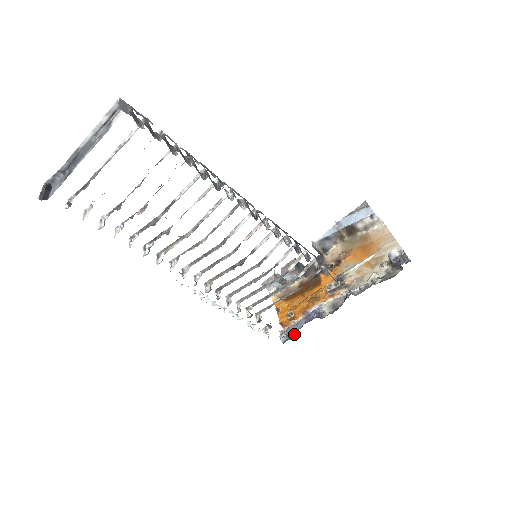
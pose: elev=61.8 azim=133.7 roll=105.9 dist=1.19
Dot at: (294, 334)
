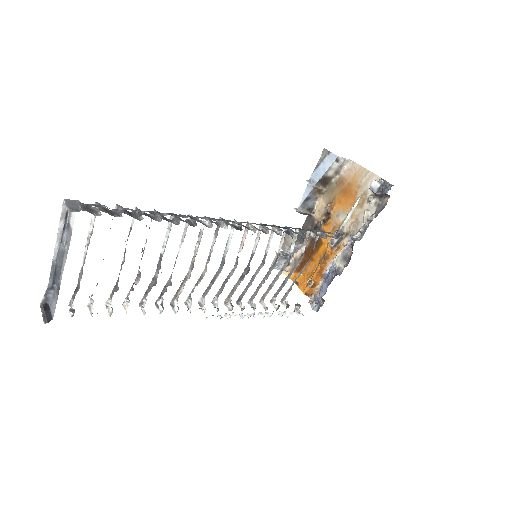
Dot at: (323, 299)
